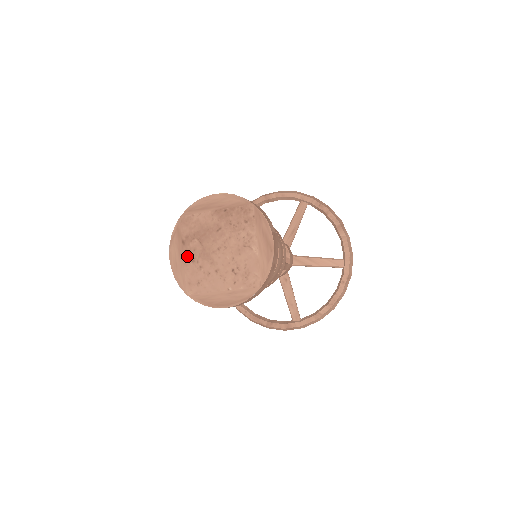
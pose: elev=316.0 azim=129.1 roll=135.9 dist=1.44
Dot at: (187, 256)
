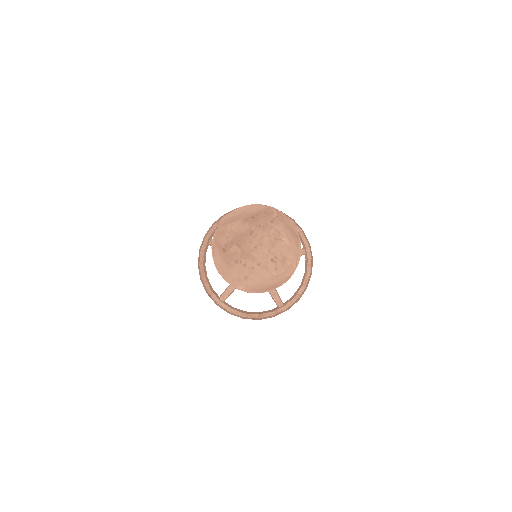
Dot at: (230, 260)
